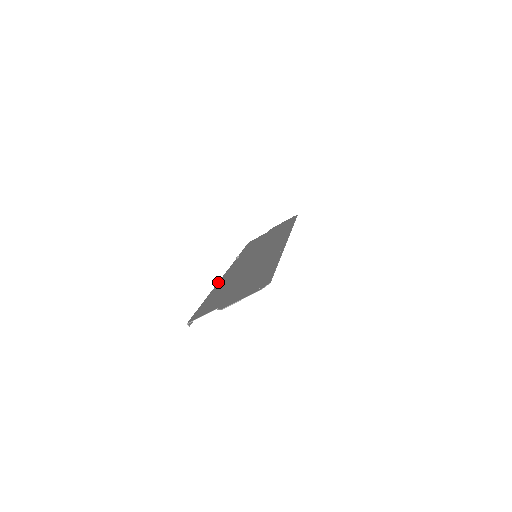
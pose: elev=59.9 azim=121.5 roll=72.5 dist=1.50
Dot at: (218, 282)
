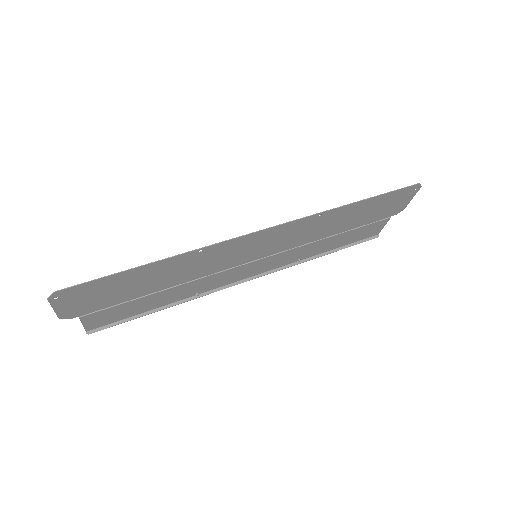
Dot at: (195, 290)
